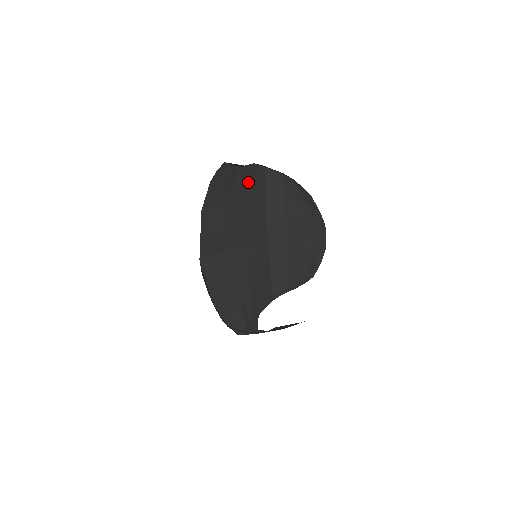
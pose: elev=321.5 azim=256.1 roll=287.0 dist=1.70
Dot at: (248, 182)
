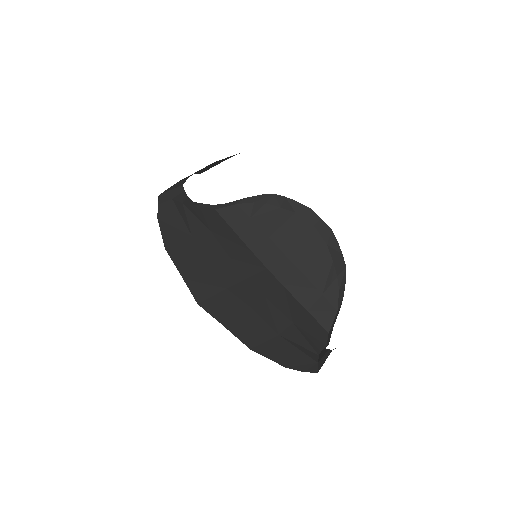
Dot at: (204, 220)
